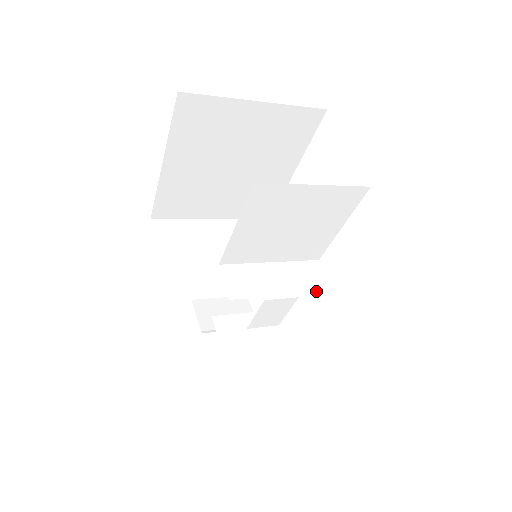
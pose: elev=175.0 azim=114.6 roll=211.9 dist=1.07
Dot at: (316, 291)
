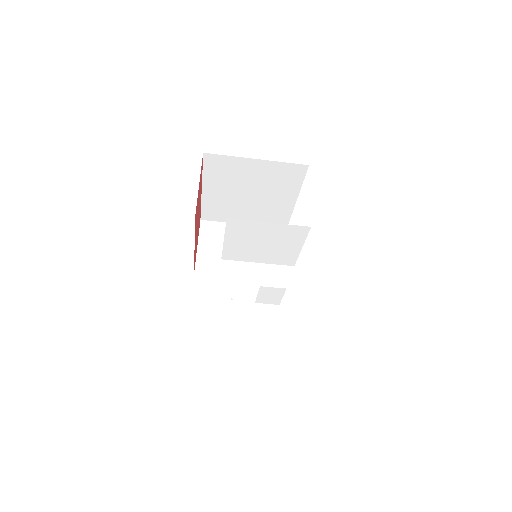
Dot at: (282, 287)
